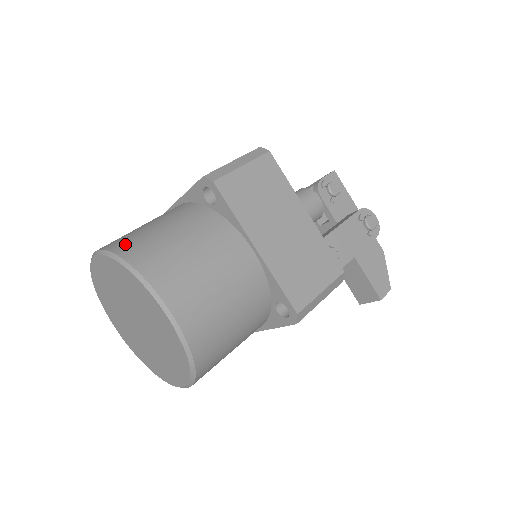
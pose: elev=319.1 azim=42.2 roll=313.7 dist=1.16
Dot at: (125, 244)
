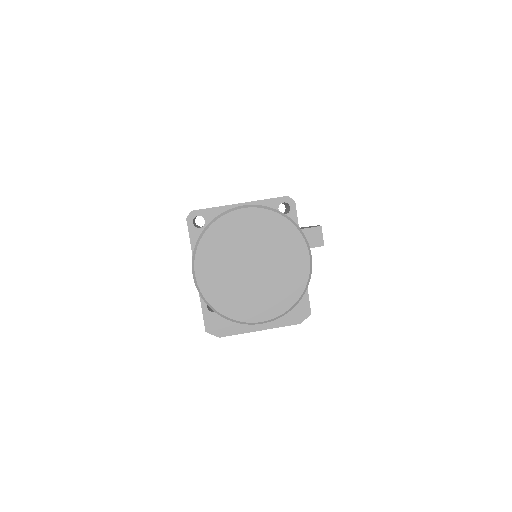
Dot at: occluded
